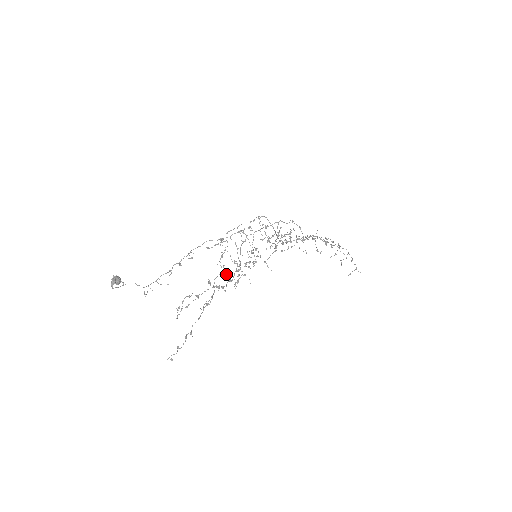
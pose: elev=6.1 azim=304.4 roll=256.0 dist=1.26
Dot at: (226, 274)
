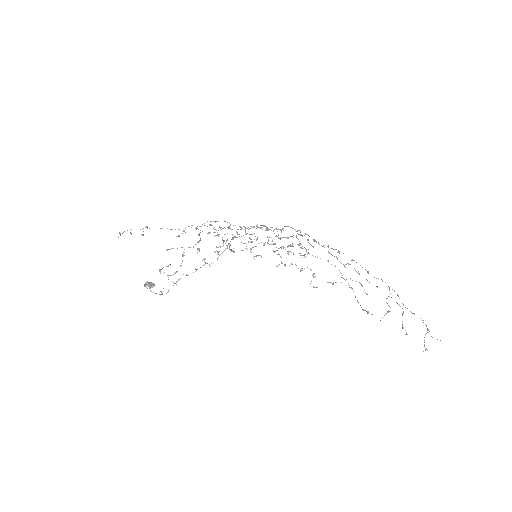
Dot at: (217, 252)
